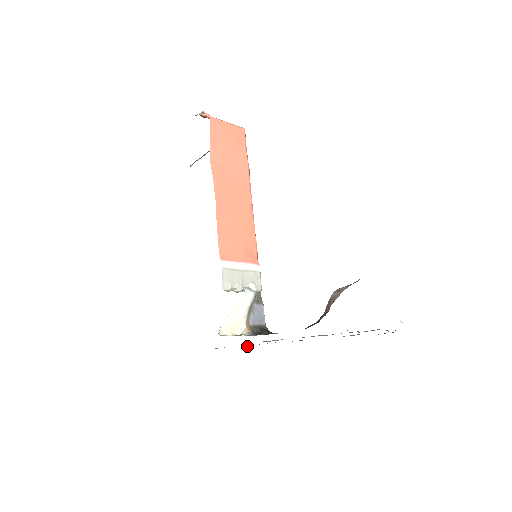
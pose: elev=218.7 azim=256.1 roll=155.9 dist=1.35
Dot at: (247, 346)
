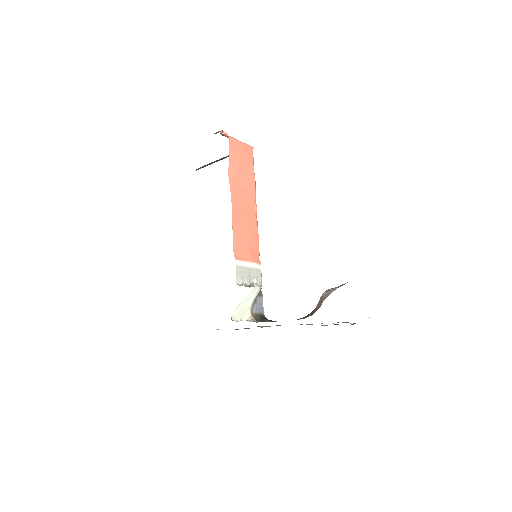
Dot at: (238, 329)
